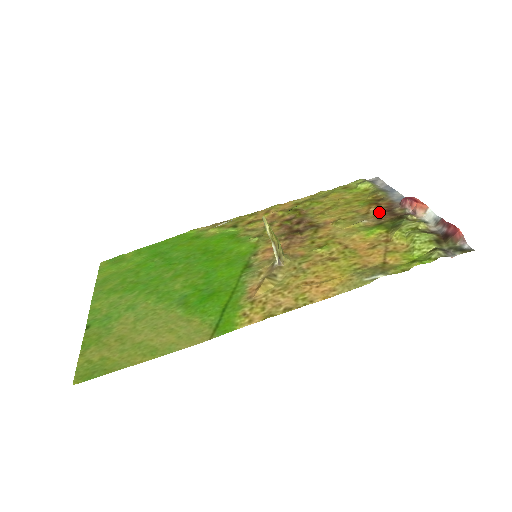
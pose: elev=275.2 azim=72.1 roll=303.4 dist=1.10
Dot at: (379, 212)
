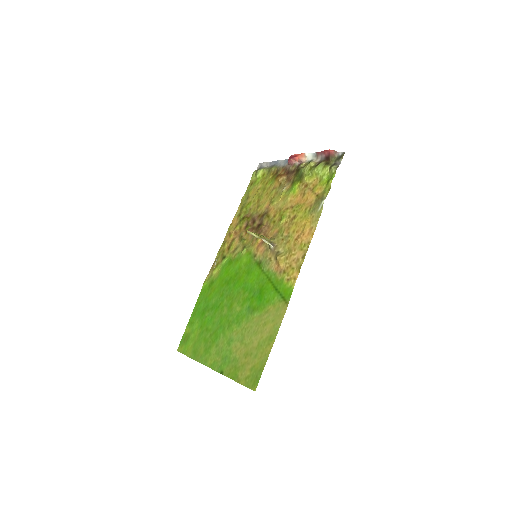
Dot at: (285, 178)
